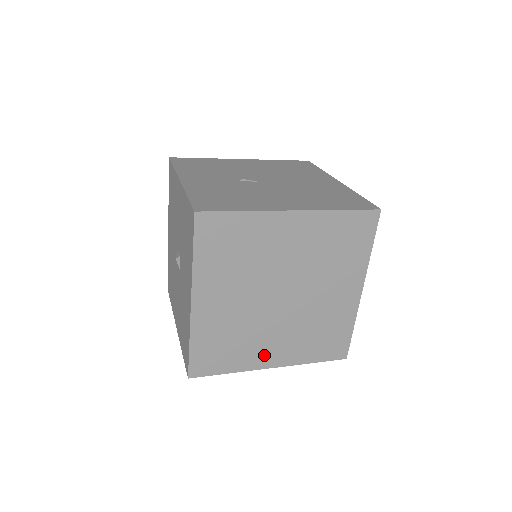
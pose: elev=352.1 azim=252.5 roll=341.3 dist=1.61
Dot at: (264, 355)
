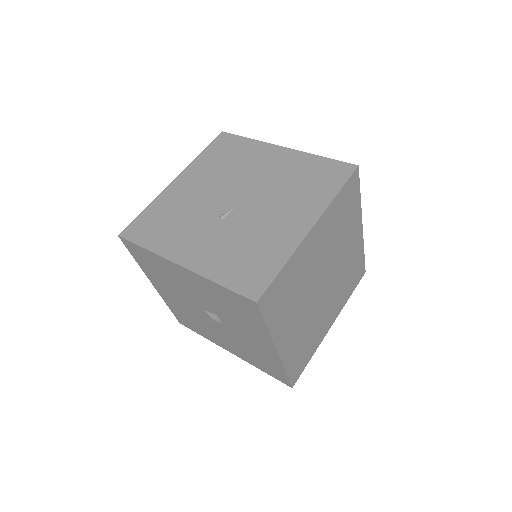
Dot at: (325, 325)
